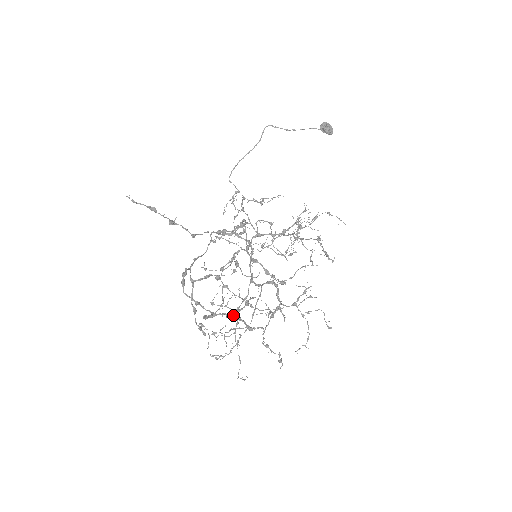
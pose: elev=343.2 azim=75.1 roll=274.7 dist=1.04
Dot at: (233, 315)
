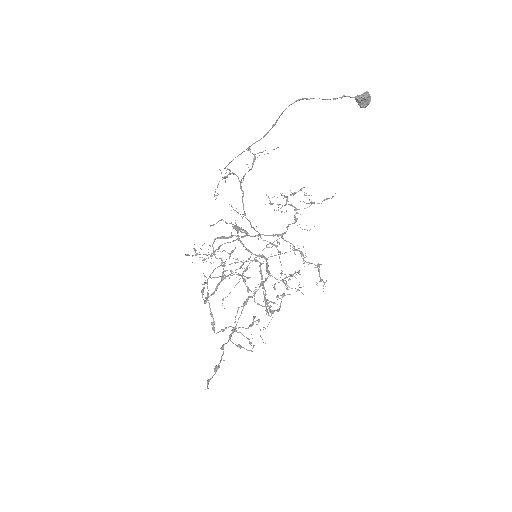
Dot at: occluded
